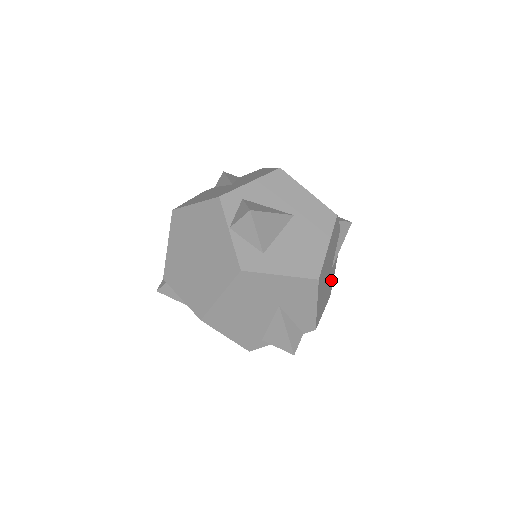
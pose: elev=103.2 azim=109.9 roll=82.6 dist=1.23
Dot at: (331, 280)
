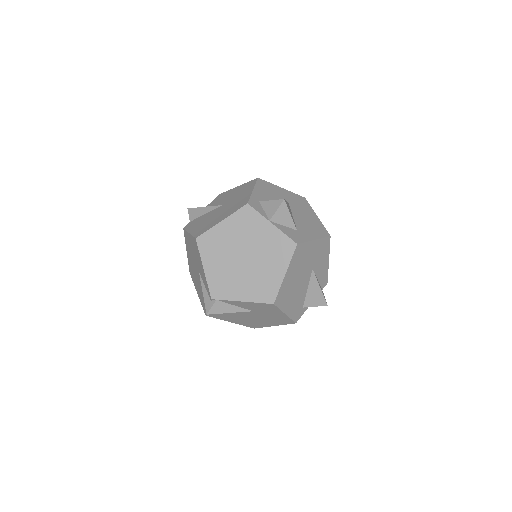
Dot at: occluded
